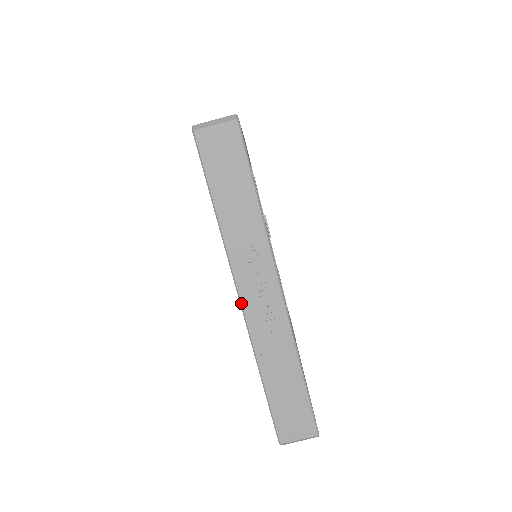
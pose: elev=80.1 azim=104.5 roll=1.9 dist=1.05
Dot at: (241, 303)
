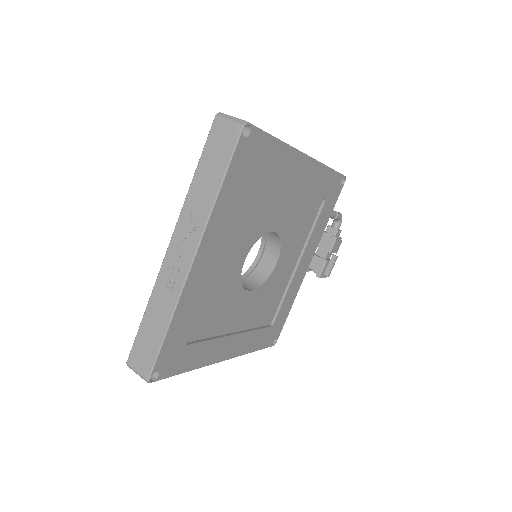
Dot at: (167, 249)
